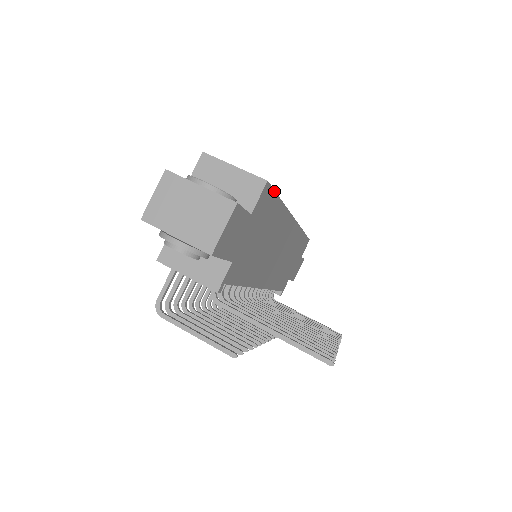
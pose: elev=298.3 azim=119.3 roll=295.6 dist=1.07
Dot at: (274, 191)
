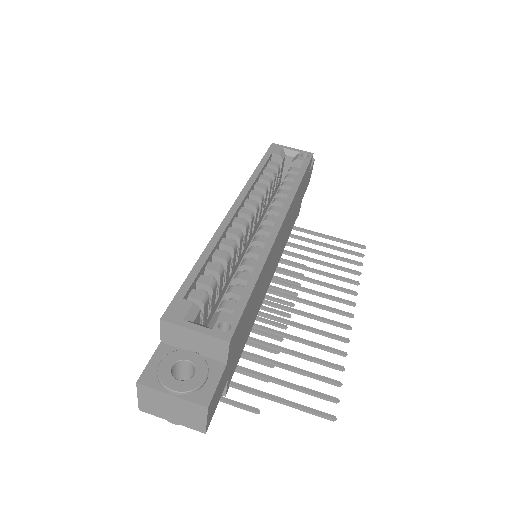
Dot at: (242, 314)
